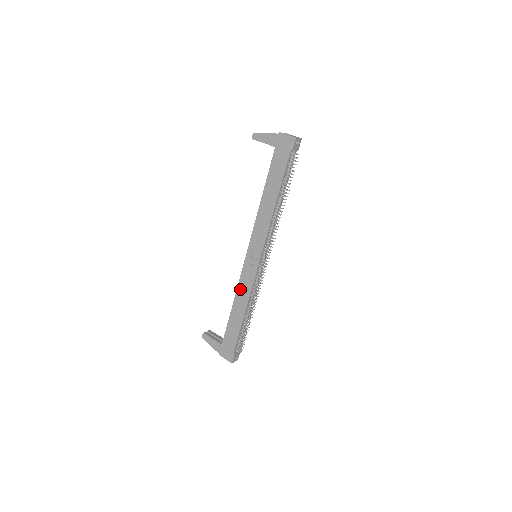
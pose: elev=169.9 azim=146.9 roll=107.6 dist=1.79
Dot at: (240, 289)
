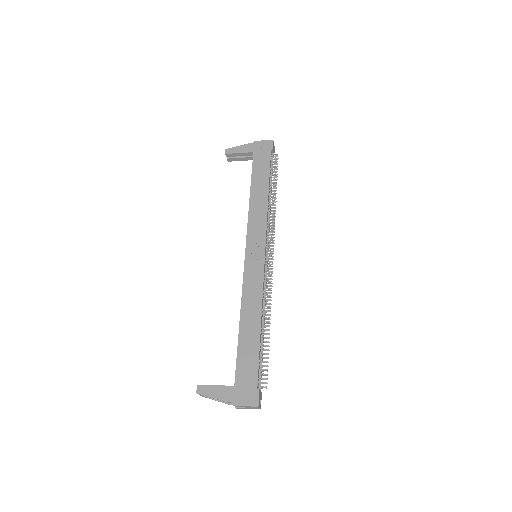
Dot at: (246, 296)
